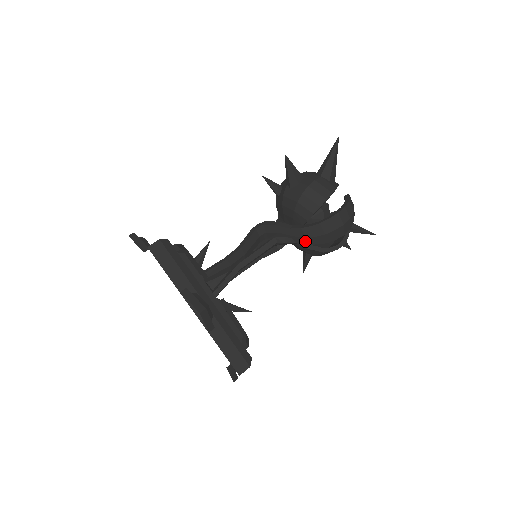
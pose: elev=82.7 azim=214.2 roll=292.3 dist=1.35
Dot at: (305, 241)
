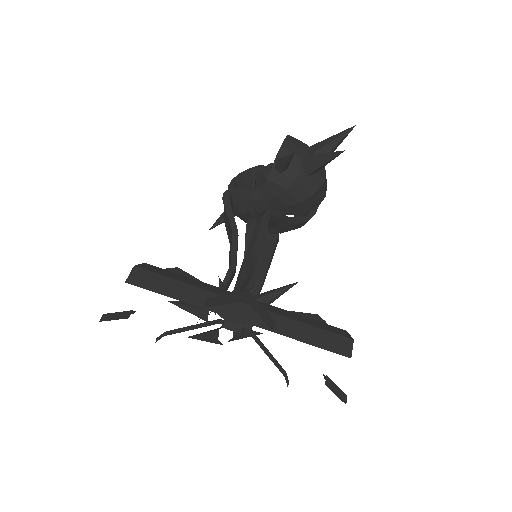
Dot at: occluded
